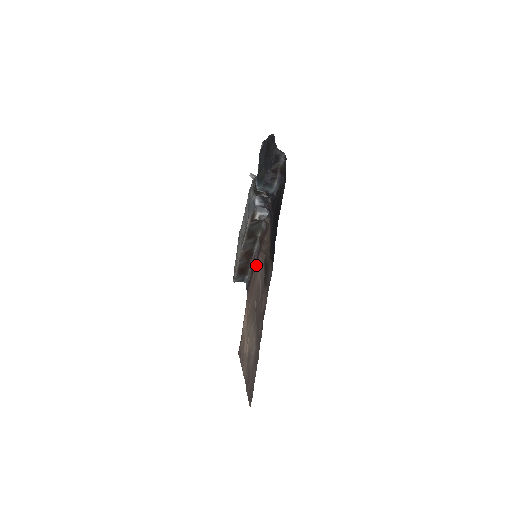
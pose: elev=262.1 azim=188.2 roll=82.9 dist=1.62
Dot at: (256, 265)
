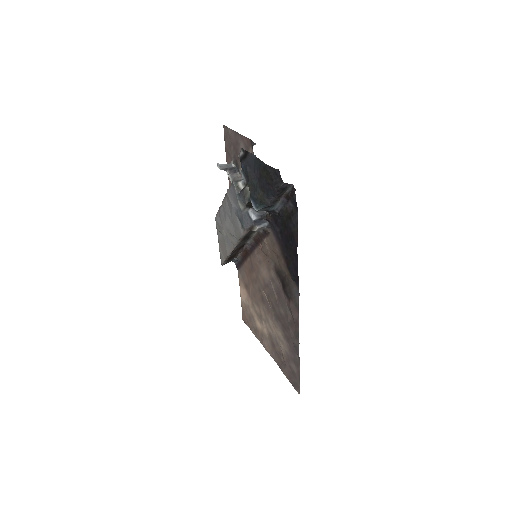
Dot at: (251, 256)
